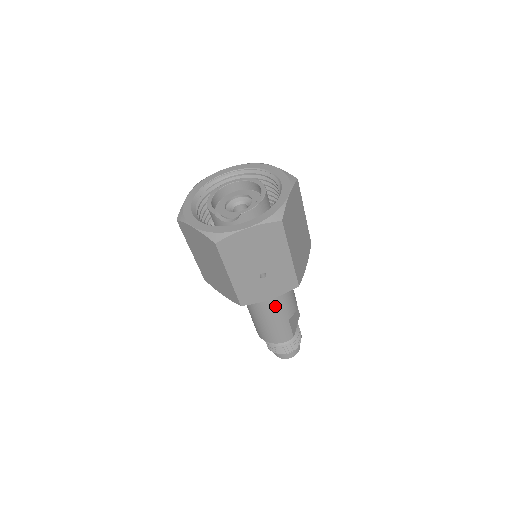
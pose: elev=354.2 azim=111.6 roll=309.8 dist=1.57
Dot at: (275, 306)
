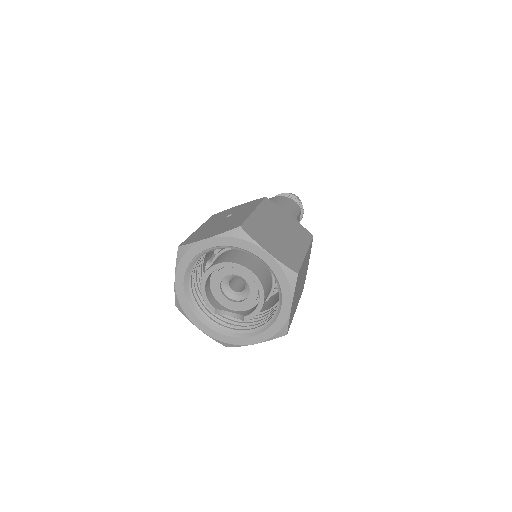
Dot at: occluded
